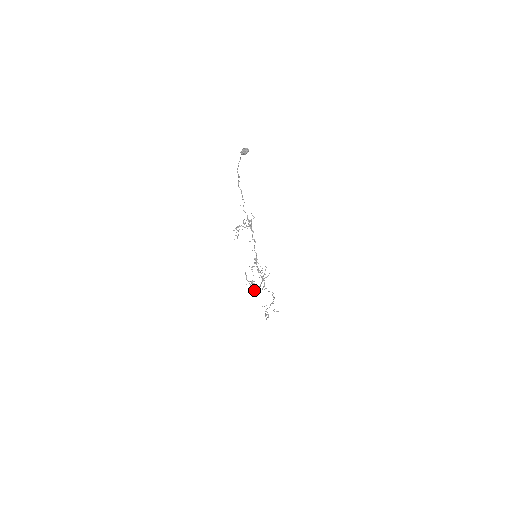
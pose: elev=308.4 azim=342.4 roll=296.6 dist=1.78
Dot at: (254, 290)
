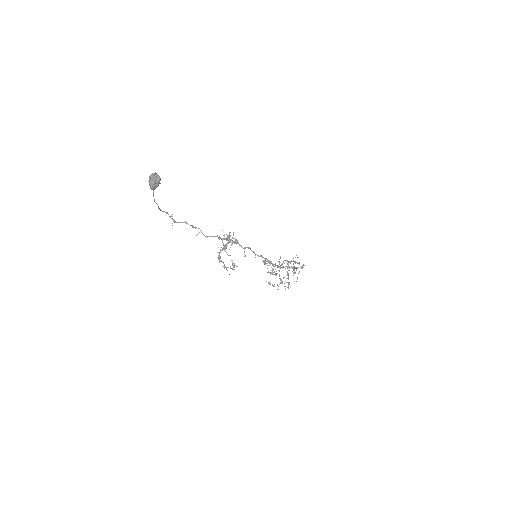
Dot at: occluded
